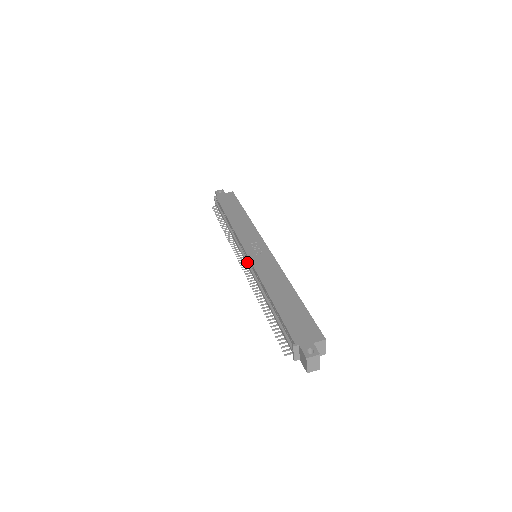
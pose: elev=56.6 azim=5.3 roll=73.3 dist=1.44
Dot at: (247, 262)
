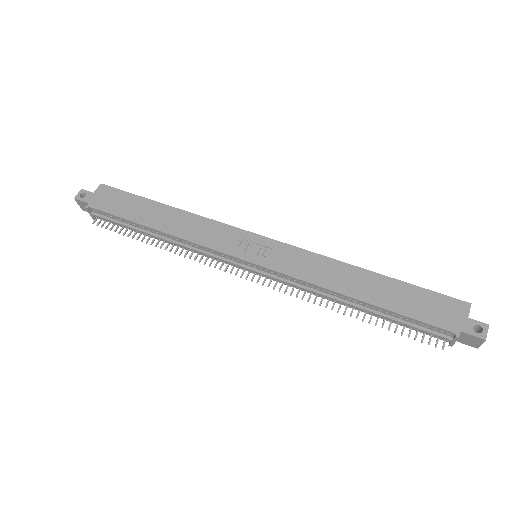
Dot at: (262, 273)
